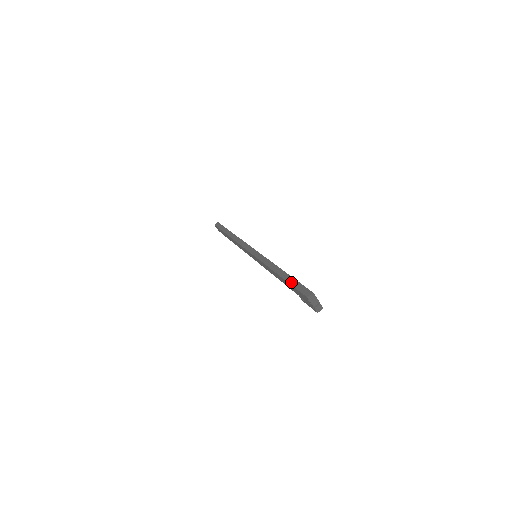
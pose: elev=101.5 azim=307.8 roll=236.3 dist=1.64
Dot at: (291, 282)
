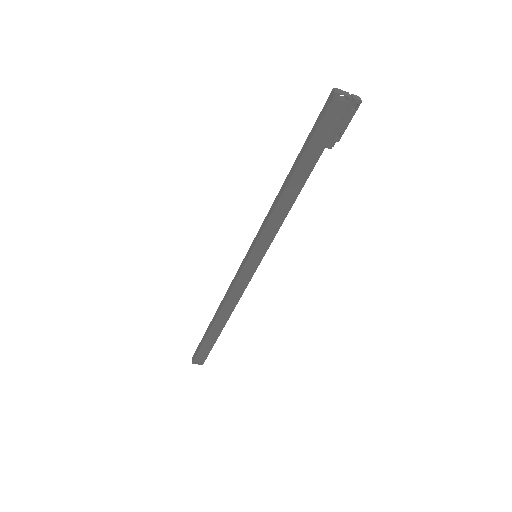
Dot at: (307, 142)
